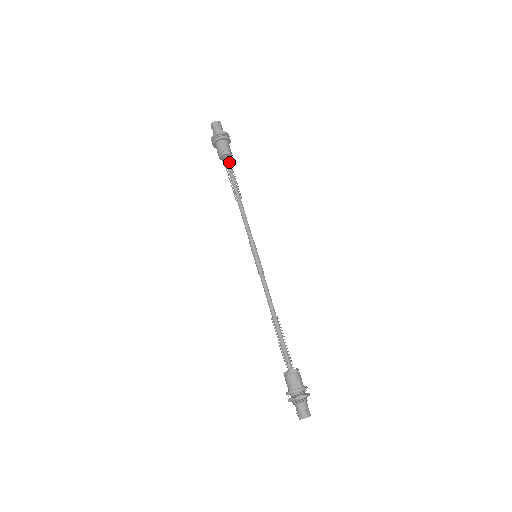
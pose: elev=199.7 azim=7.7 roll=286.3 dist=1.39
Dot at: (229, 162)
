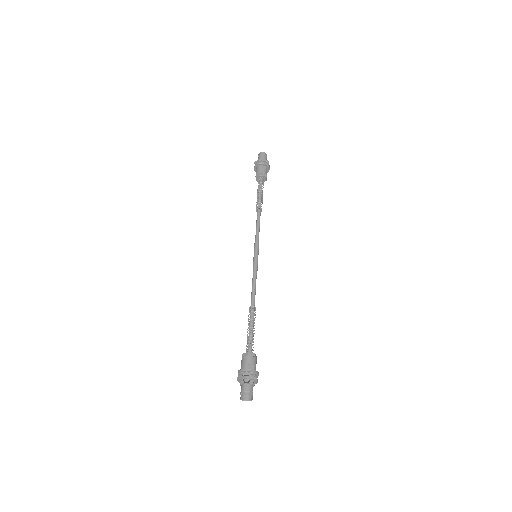
Dot at: (262, 183)
